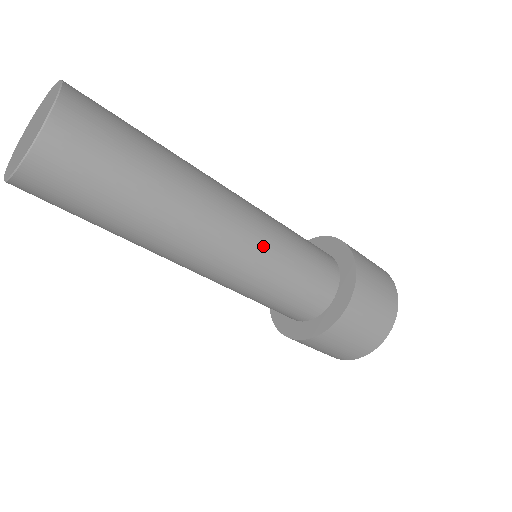
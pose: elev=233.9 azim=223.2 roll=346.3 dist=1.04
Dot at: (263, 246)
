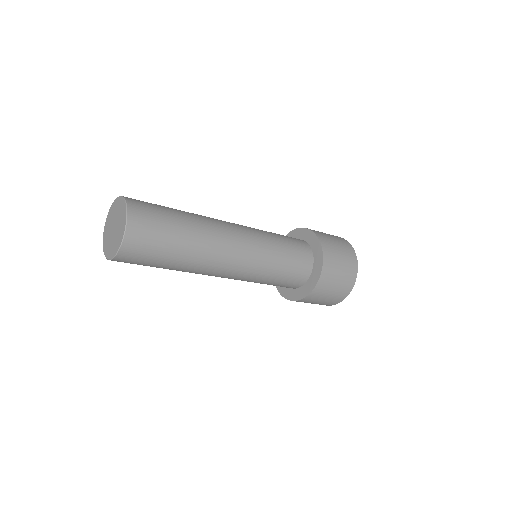
Dot at: (258, 242)
